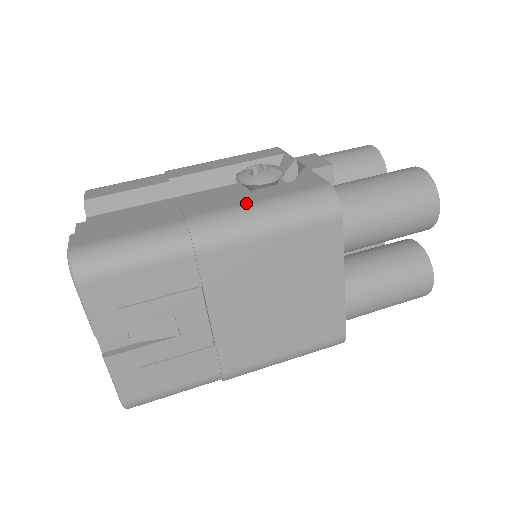
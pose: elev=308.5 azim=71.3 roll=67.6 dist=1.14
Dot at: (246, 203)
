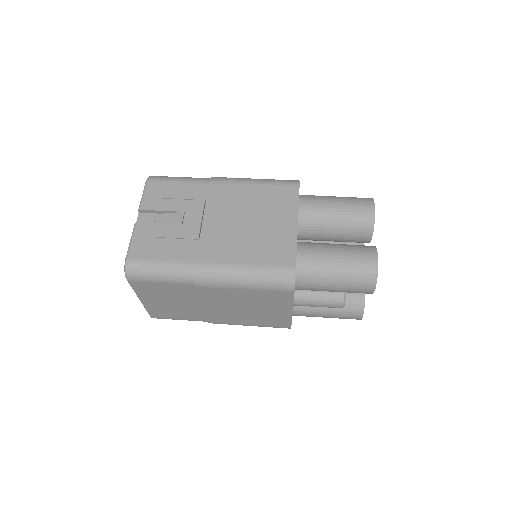
Dot at: occluded
